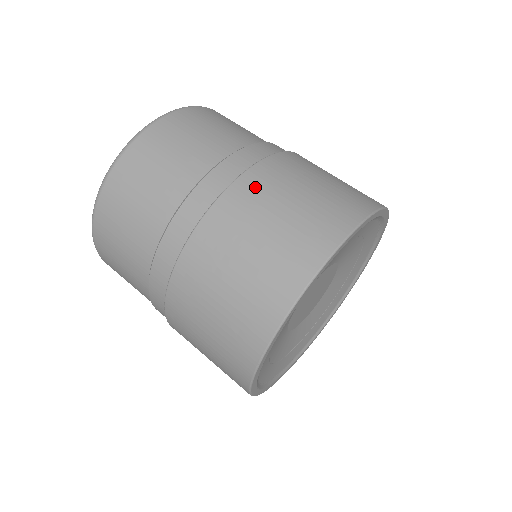
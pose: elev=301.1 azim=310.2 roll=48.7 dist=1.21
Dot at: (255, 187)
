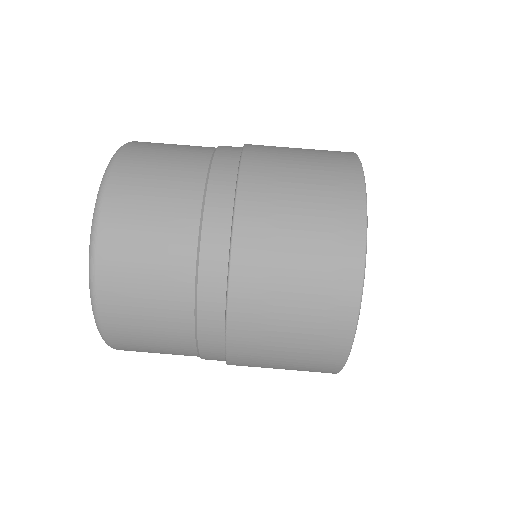
Dot at: (263, 153)
